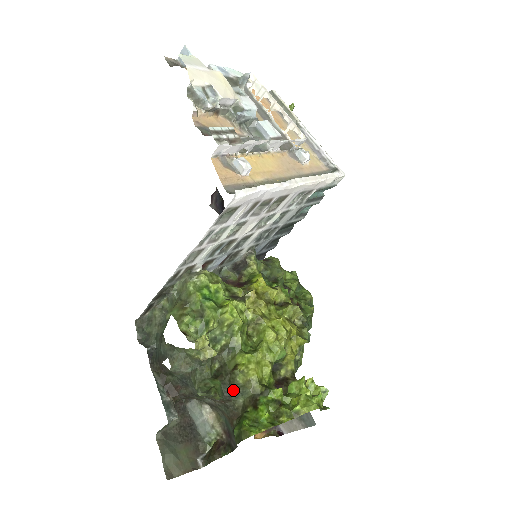
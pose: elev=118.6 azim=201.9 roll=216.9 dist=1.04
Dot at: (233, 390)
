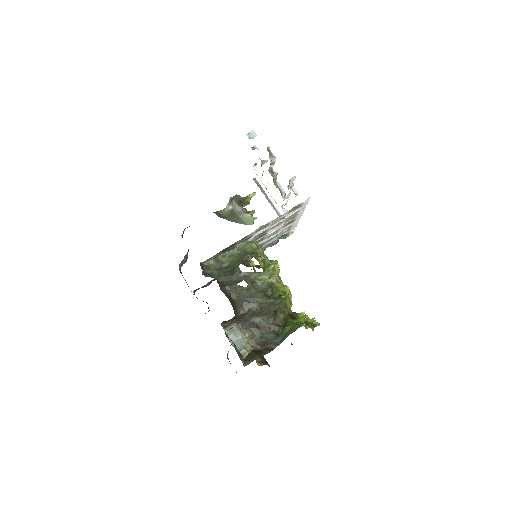
Dot at: (279, 308)
